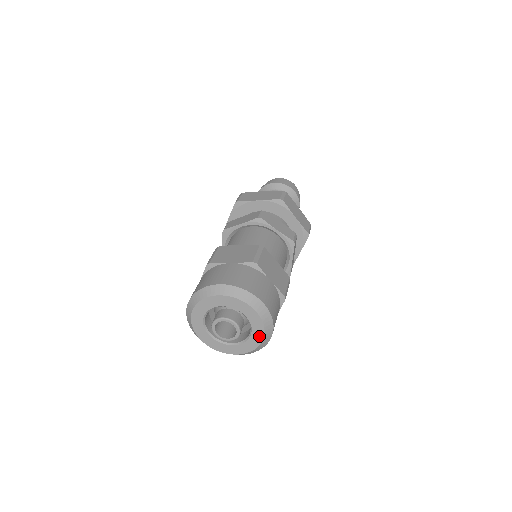
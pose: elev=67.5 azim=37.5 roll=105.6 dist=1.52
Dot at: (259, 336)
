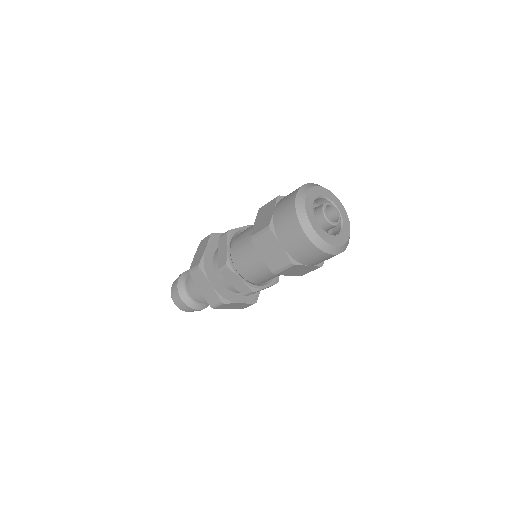
Dot at: (338, 242)
